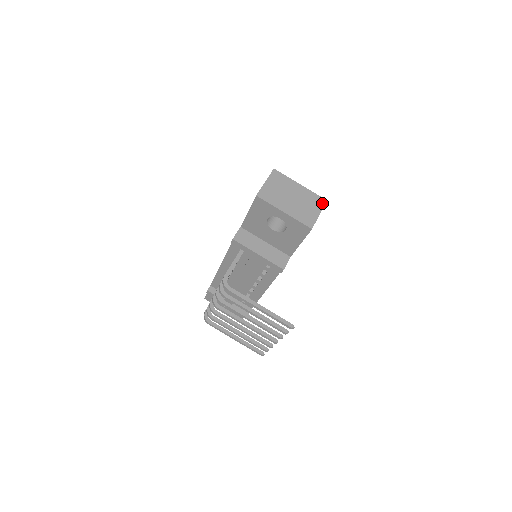
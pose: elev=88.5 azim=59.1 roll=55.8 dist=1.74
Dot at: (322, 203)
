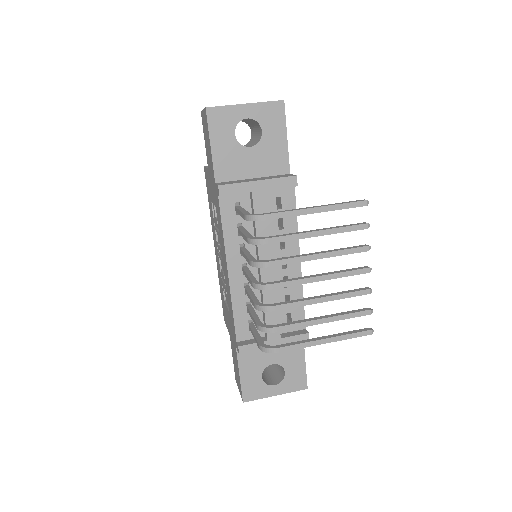
Dot at: occluded
